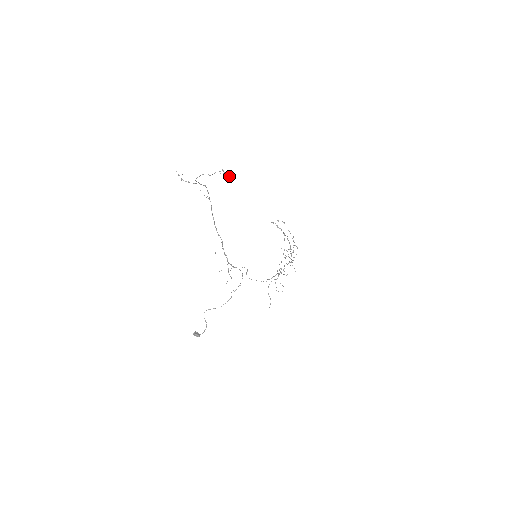
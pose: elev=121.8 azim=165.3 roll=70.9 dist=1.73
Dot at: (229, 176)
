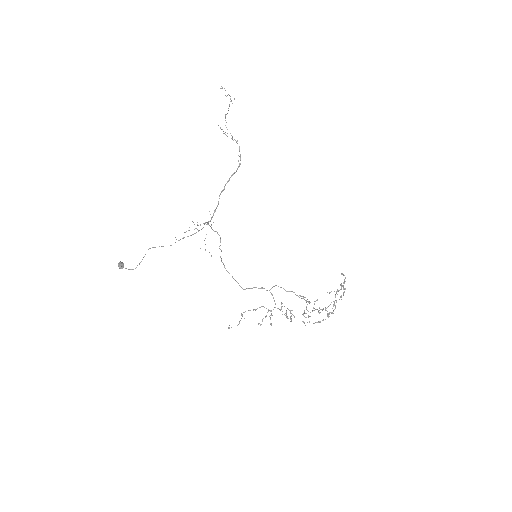
Dot at: (221, 86)
